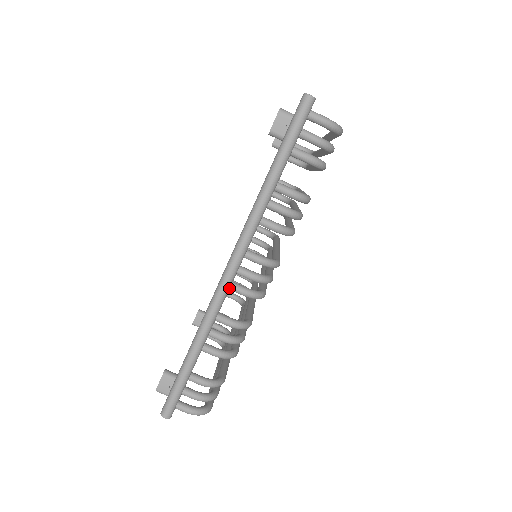
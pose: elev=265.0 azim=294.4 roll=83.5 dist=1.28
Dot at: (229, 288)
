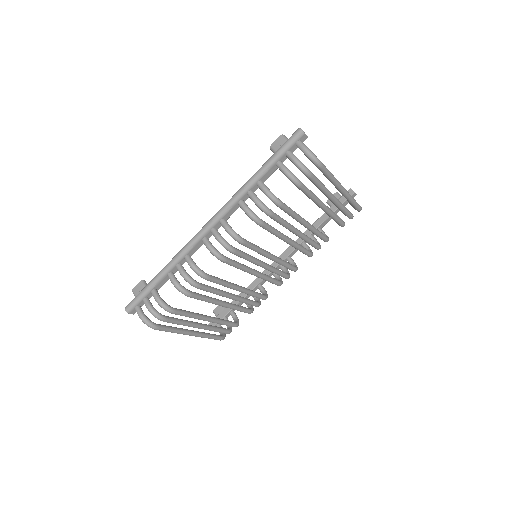
Dot at: (201, 239)
